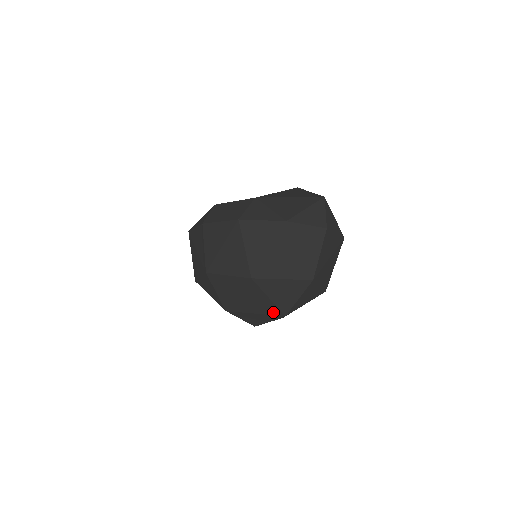
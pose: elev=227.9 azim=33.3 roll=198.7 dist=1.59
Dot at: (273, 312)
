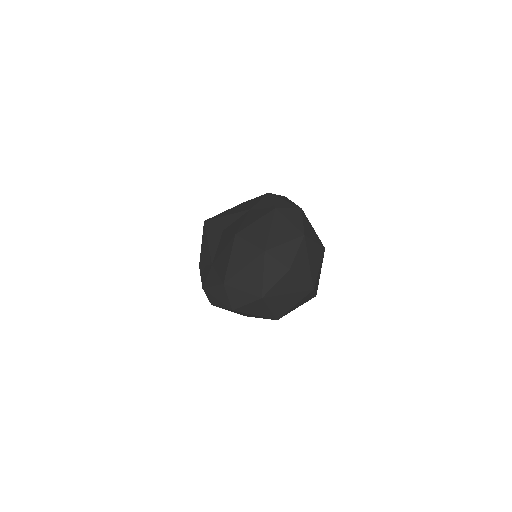
Dot at: occluded
